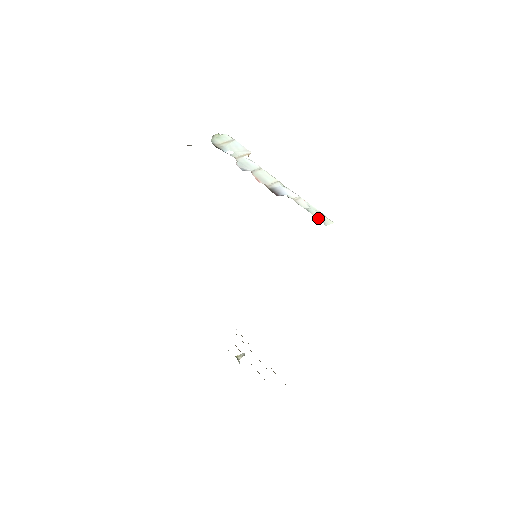
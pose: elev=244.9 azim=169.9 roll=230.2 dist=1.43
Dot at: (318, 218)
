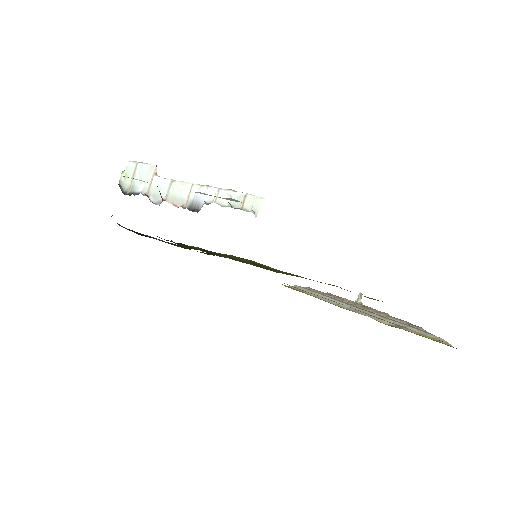
Dot at: occluded
